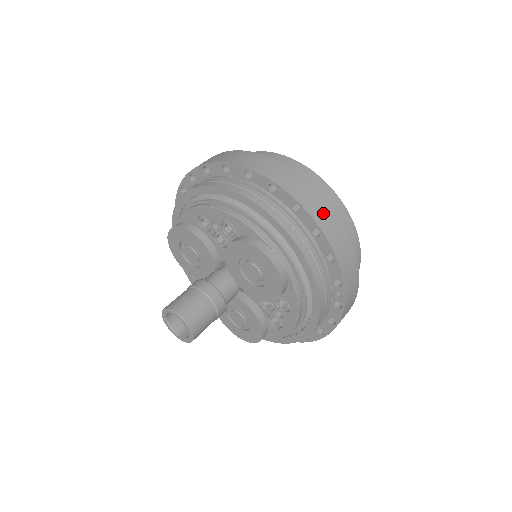
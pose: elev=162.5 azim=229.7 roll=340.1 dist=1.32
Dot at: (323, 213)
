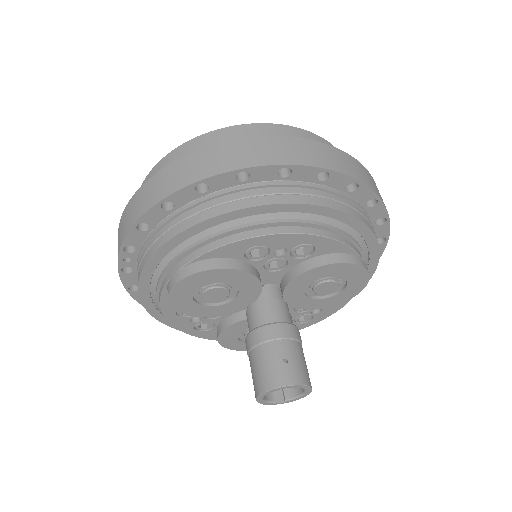
Dot at: occluded
